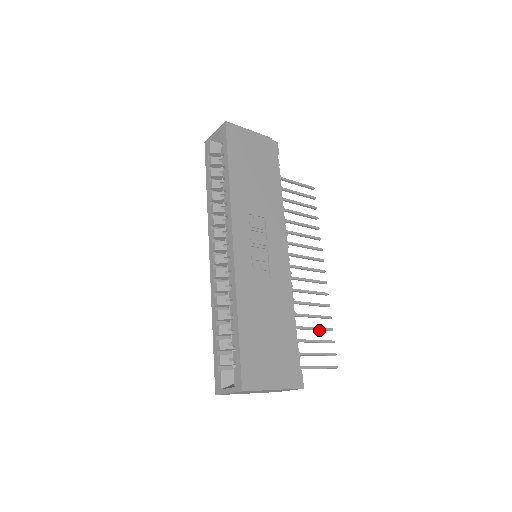
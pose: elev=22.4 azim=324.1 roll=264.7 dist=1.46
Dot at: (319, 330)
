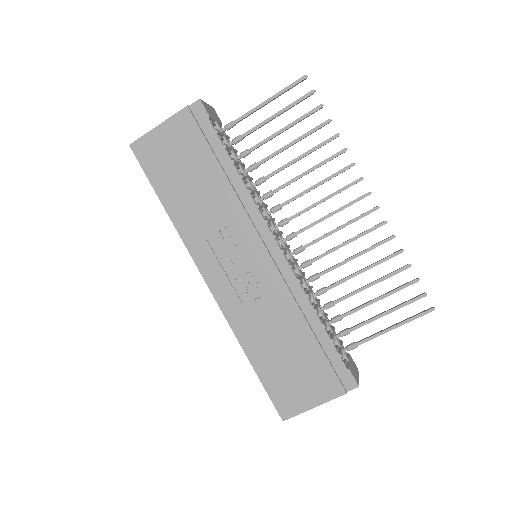
Dot at: (389, 277)
